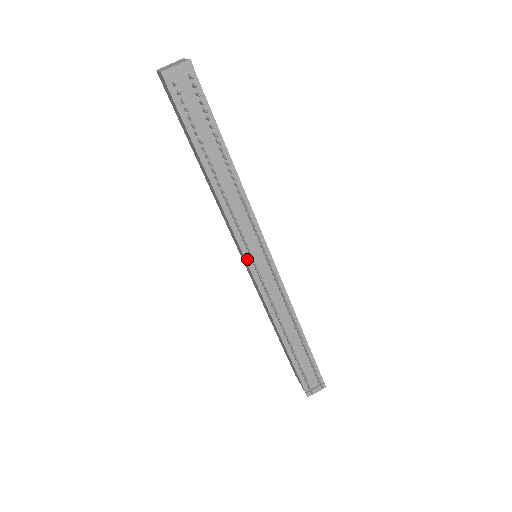
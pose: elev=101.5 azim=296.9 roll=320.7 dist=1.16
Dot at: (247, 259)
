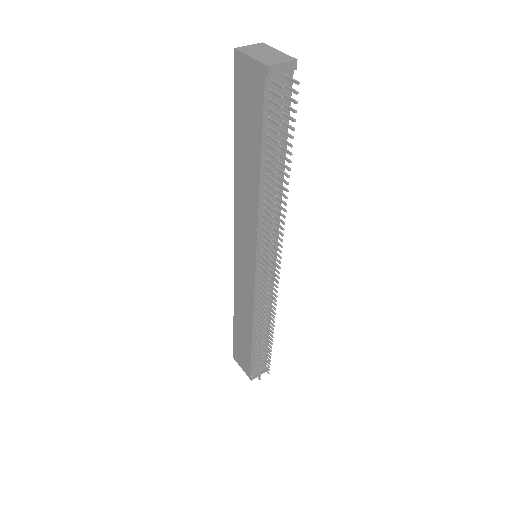
Dot at: (257, 262)
